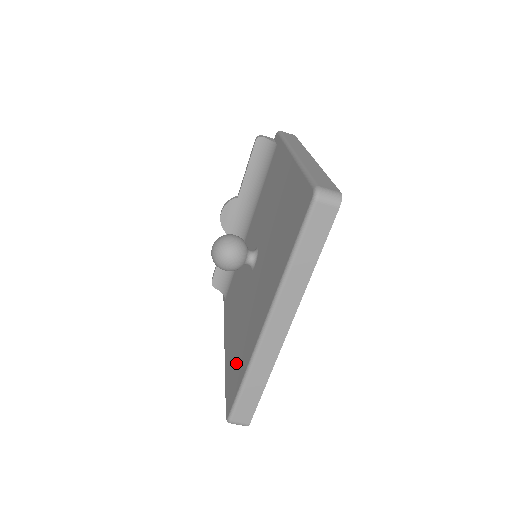
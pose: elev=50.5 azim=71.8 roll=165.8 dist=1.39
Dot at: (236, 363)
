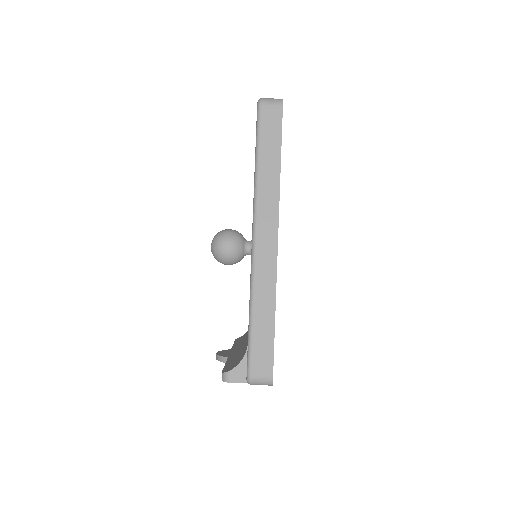
Dot at: occluded
